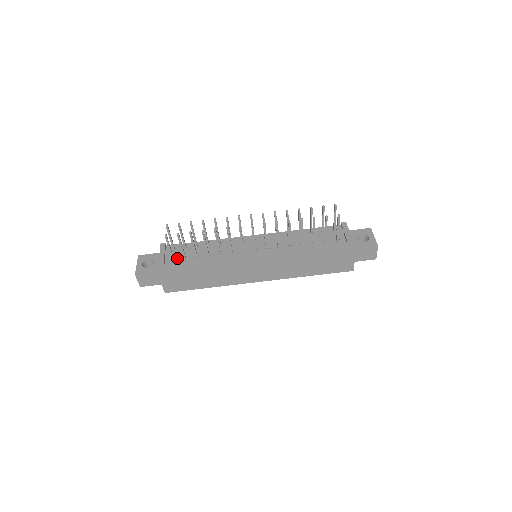
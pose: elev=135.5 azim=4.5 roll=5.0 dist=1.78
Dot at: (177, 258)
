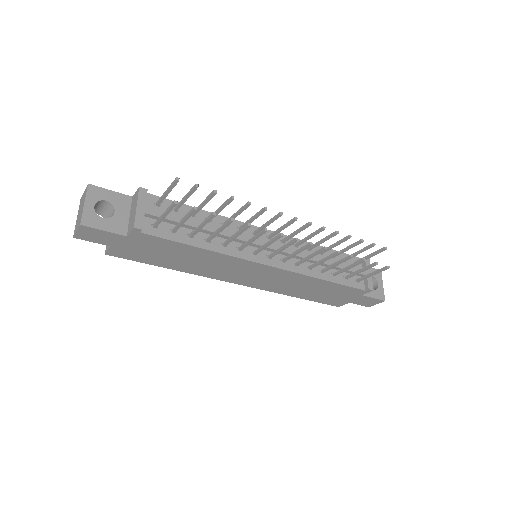
Dot at: (161, 227)
